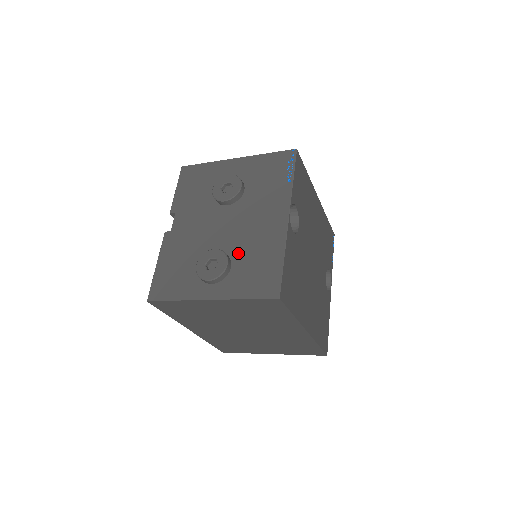
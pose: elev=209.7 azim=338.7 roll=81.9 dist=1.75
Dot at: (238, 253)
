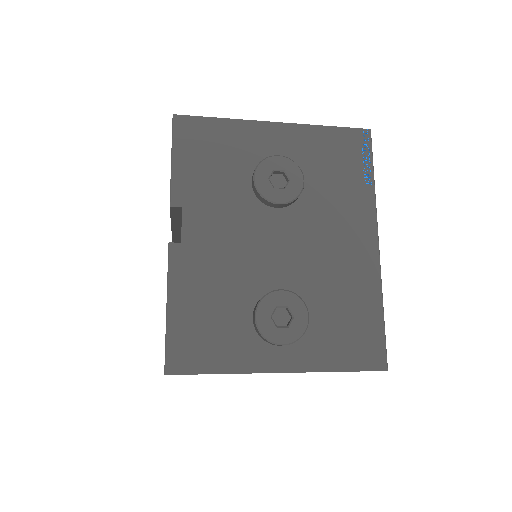
Dot at: (314, 295)
